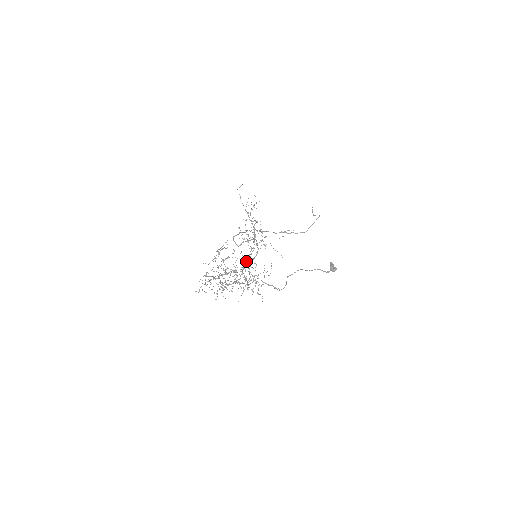
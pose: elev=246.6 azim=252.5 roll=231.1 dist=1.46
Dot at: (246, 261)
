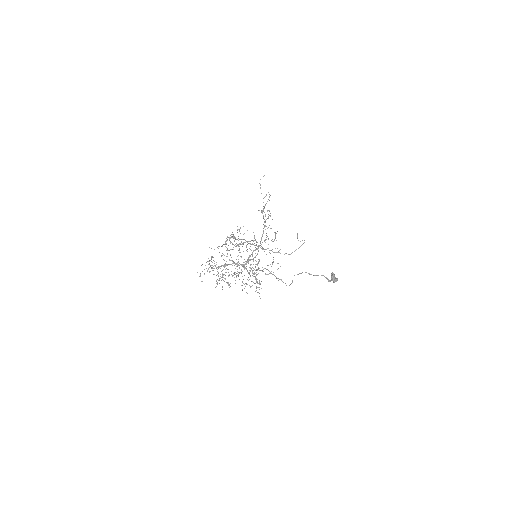
Dot at: occluded
